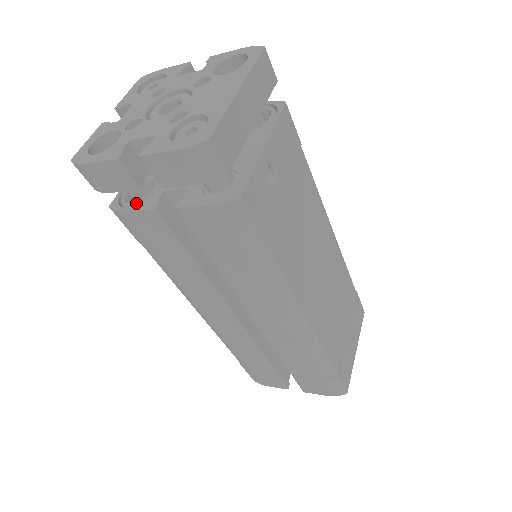
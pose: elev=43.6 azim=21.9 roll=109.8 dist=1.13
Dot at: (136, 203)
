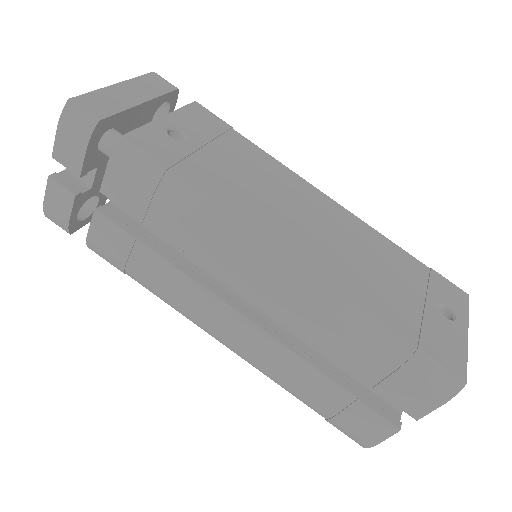
Dot at: occluded
